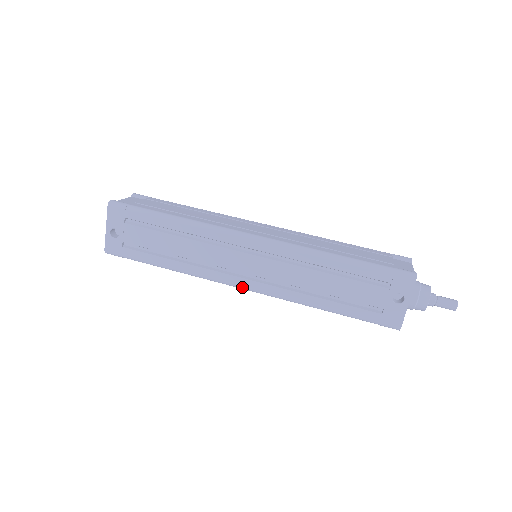
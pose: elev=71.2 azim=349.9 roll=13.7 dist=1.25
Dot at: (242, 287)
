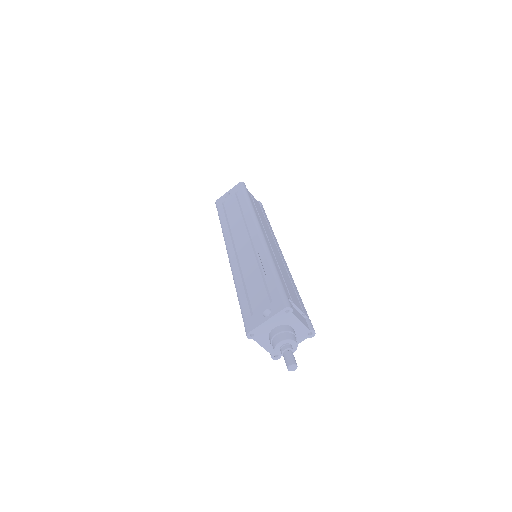
Dot at: (228, 253)
